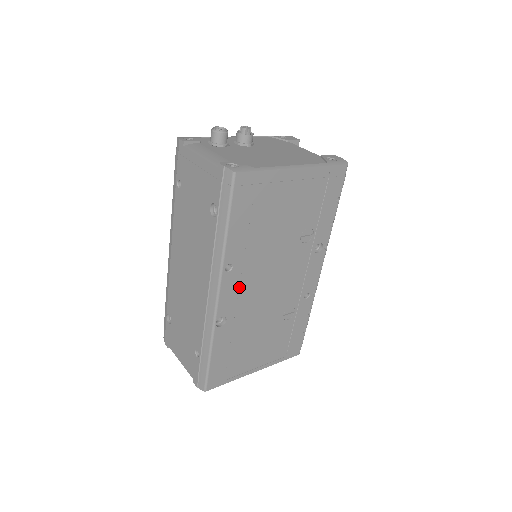
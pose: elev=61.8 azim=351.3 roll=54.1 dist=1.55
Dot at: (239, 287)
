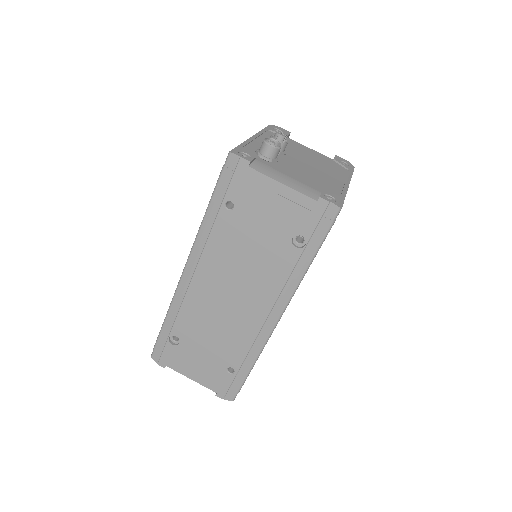
Dot at: occluded
